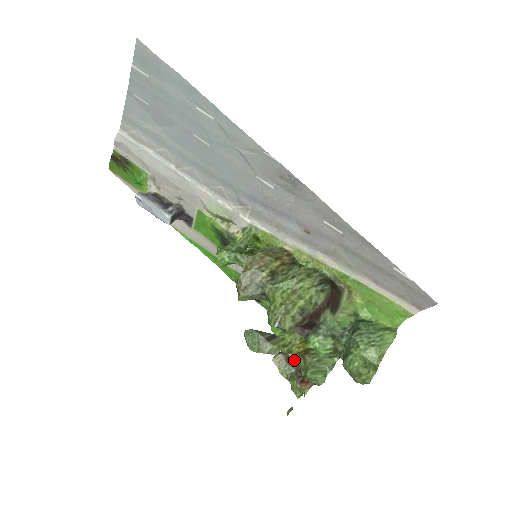
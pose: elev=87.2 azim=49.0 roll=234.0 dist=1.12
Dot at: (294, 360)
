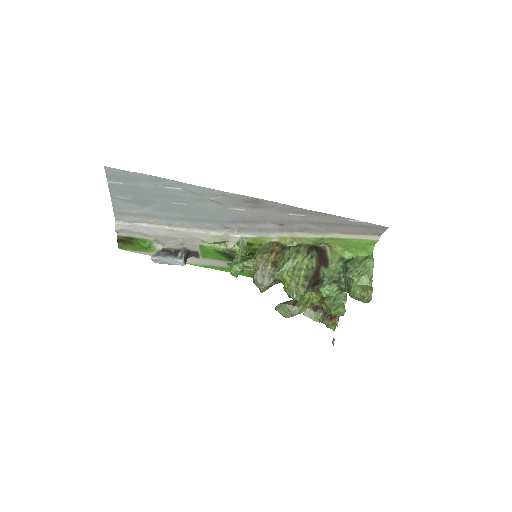
Dot at: (318, 307)
